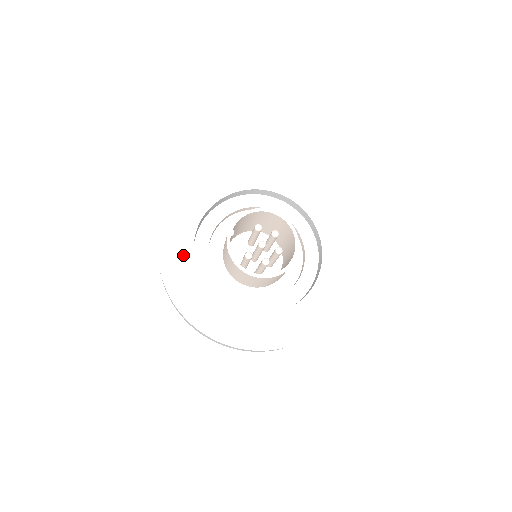
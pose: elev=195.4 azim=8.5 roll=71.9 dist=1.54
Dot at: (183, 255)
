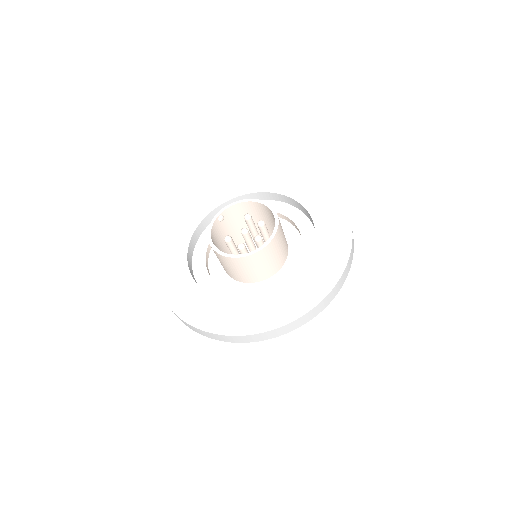
Dot at: (182, 238)
